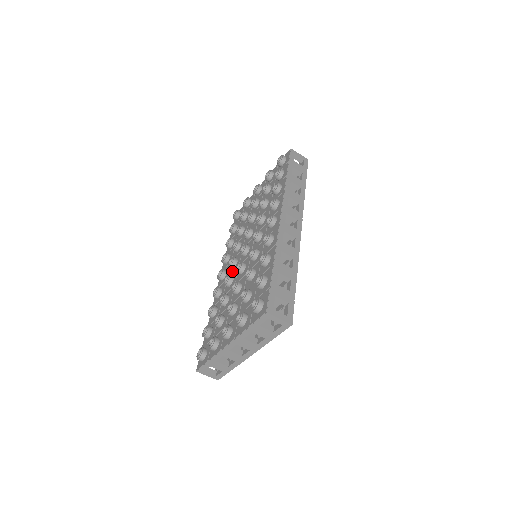
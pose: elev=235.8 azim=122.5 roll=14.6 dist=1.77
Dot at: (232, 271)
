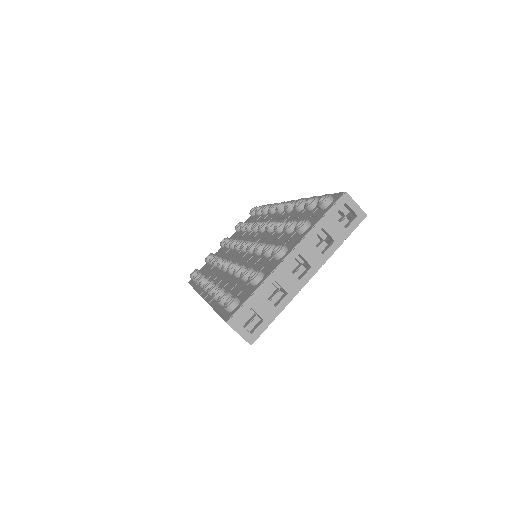
Dot at: occluded
